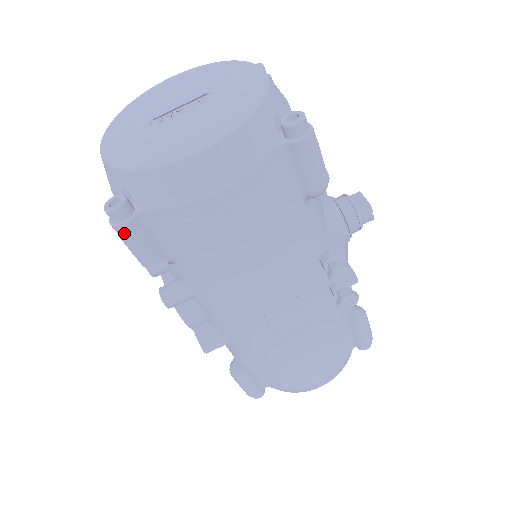
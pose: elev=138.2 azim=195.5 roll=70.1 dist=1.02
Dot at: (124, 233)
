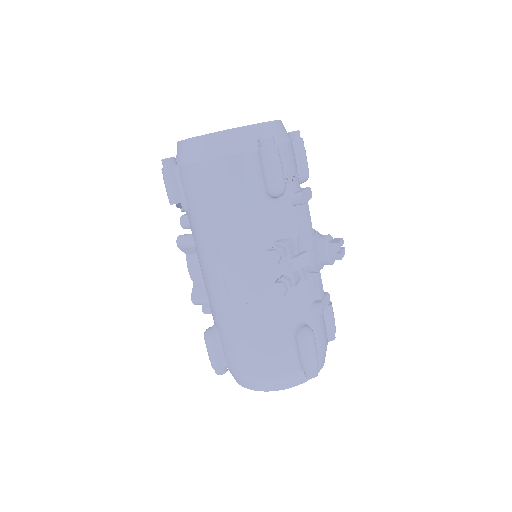
Dot at: (164, 175)
